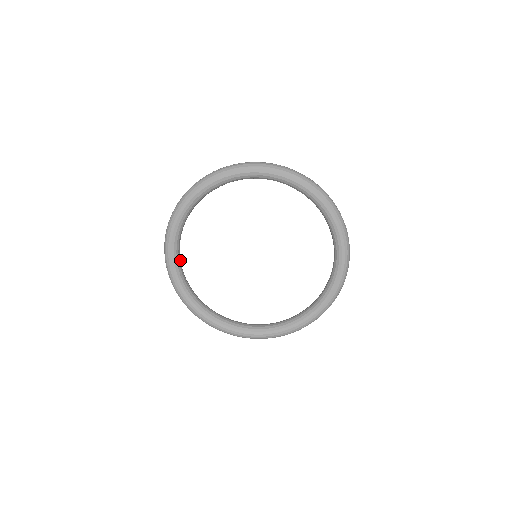
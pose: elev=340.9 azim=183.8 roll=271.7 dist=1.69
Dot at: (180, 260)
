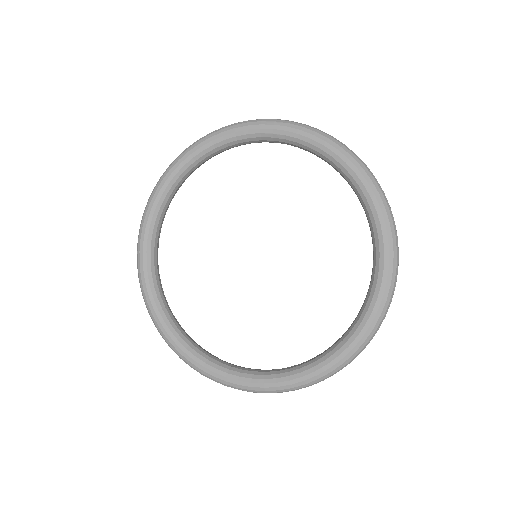
Dot at: (157, 243)
